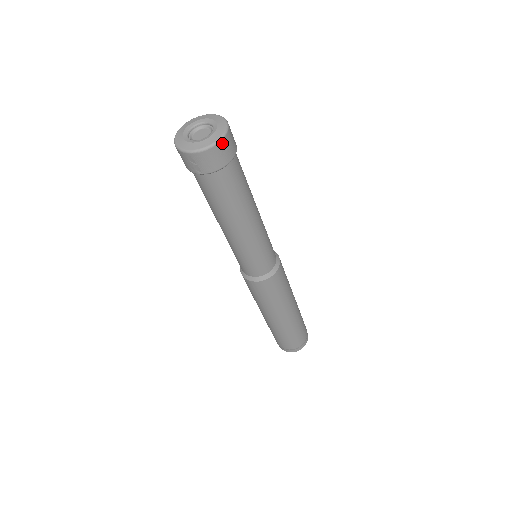
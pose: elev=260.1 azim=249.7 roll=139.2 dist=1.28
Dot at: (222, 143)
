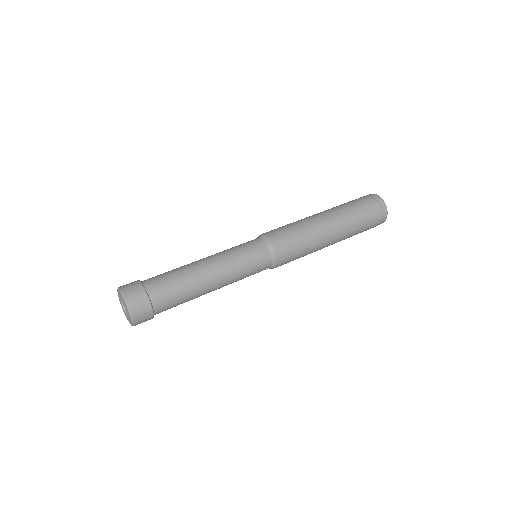
Dot at: (135, 316)
